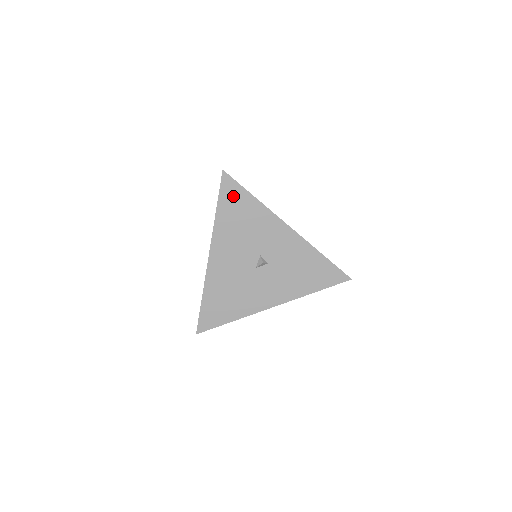
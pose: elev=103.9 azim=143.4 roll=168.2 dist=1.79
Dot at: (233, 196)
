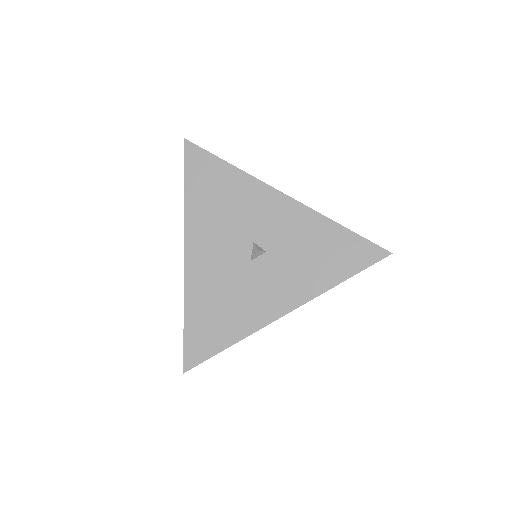
Dot at: (203, 169)
